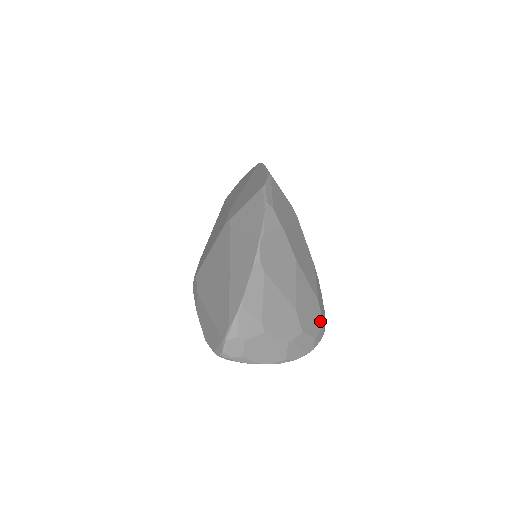
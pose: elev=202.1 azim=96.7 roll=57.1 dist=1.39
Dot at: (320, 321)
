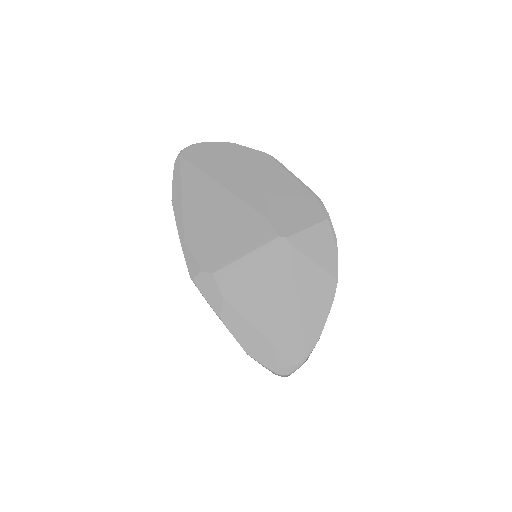
Dot at: occluded
